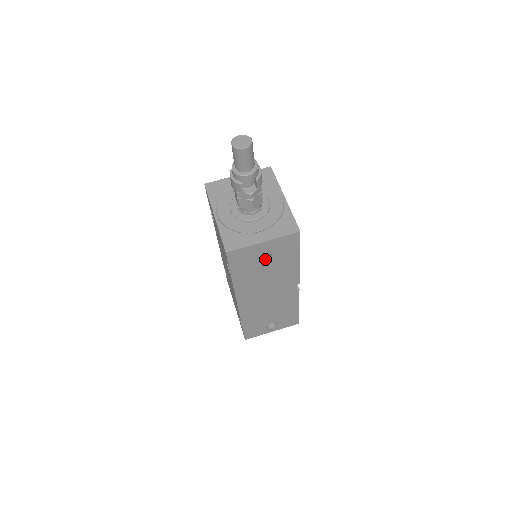
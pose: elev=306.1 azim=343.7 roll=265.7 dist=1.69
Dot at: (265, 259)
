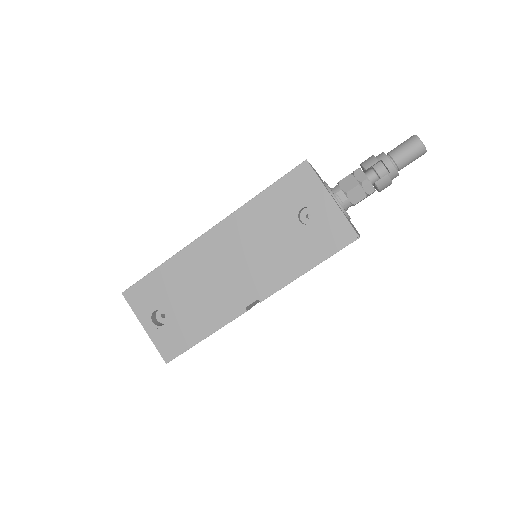
Dot at: occluded
